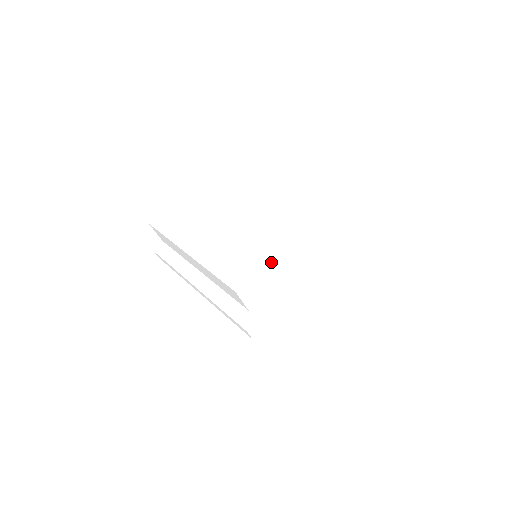
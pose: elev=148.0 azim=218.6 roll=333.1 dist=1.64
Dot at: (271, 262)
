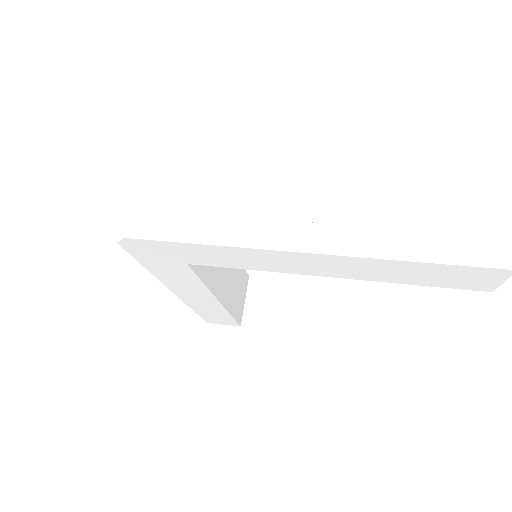
Dot at: (241, 181)
